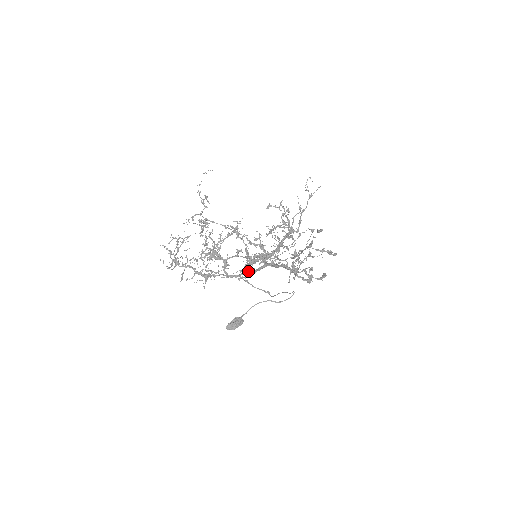
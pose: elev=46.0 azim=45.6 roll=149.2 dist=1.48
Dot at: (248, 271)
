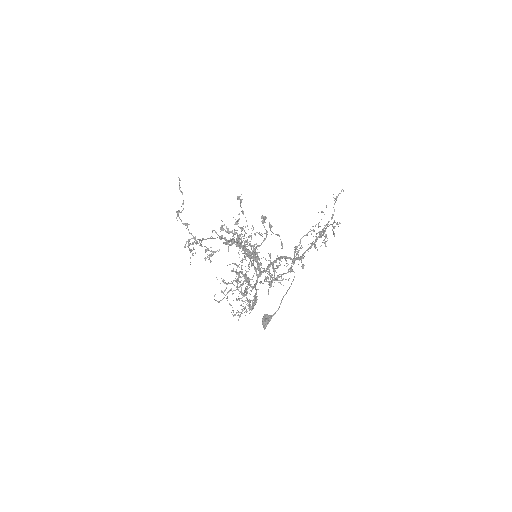
Dot at: occluded
